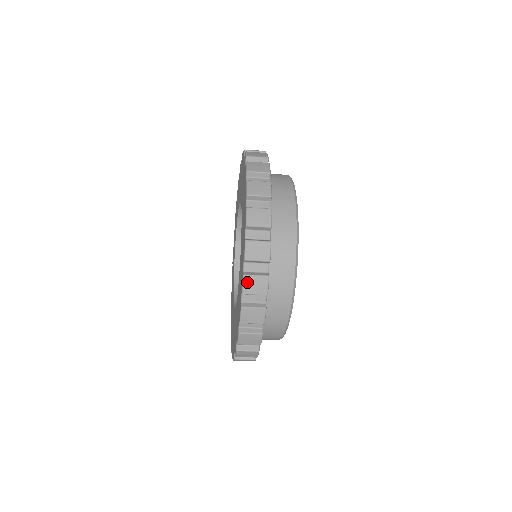
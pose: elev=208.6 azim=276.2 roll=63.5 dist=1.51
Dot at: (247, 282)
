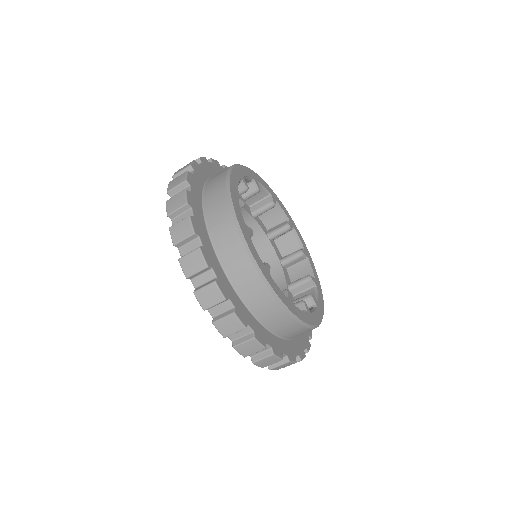
Dot at: (169, 204)
